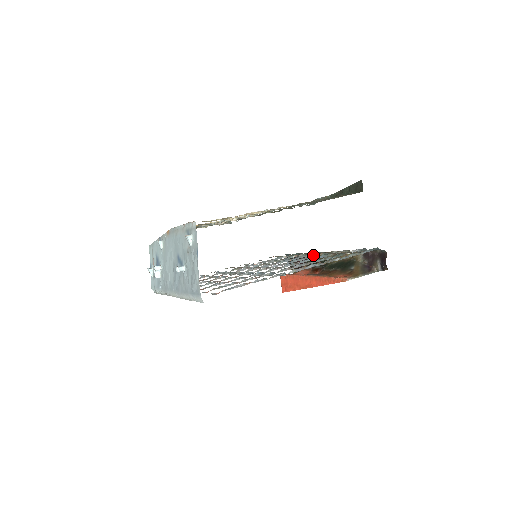
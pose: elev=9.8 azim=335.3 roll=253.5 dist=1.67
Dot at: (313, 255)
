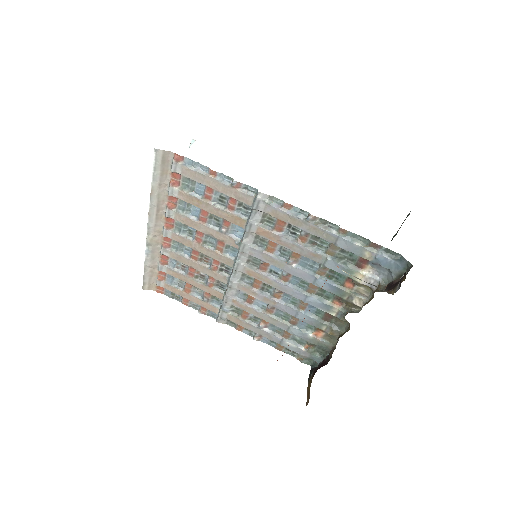
Dot at: (326, 300)
